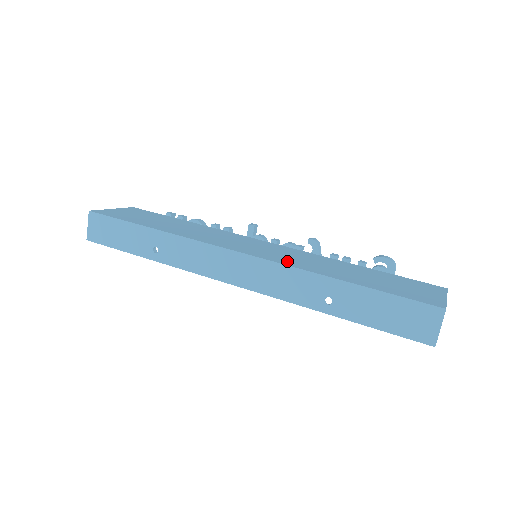
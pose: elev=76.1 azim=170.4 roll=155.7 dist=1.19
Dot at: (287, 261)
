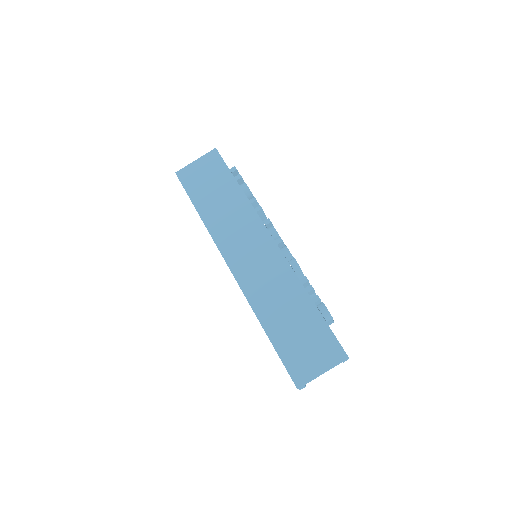
Dot at: (252, 289)
